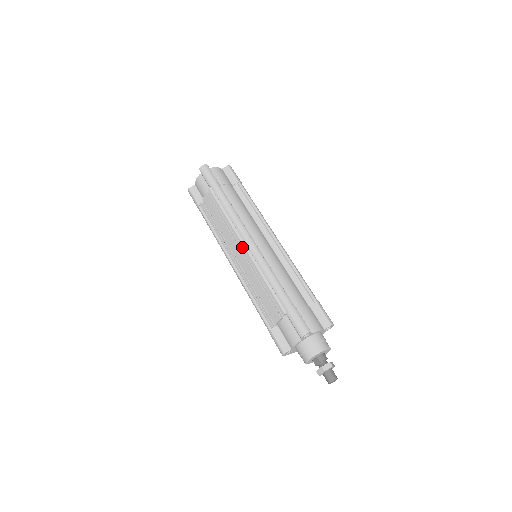
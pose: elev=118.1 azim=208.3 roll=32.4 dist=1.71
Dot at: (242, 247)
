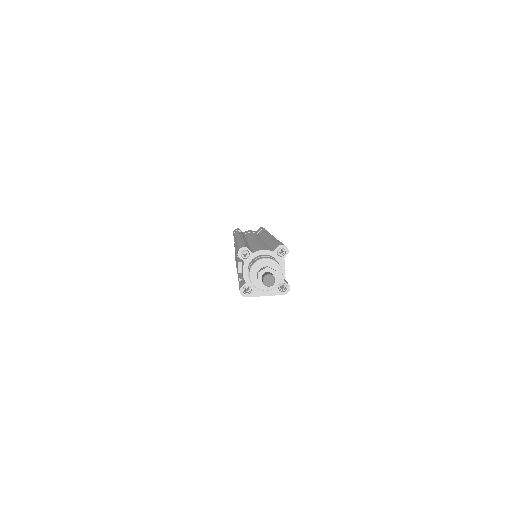
Dot at: occluded
